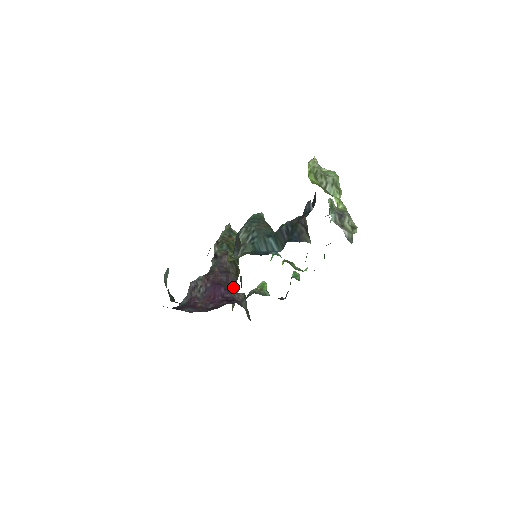
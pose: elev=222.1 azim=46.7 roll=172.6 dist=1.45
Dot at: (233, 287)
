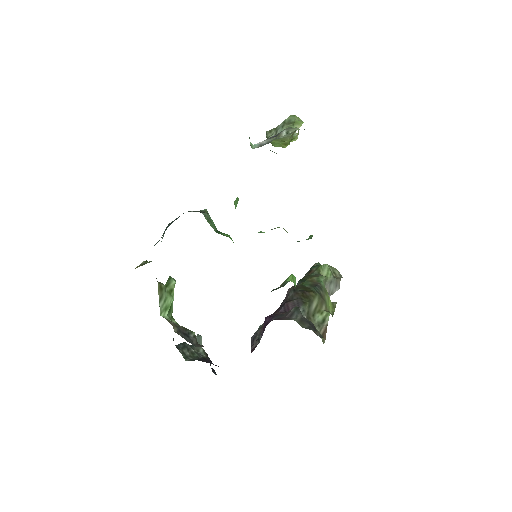
Dot at: occluded
